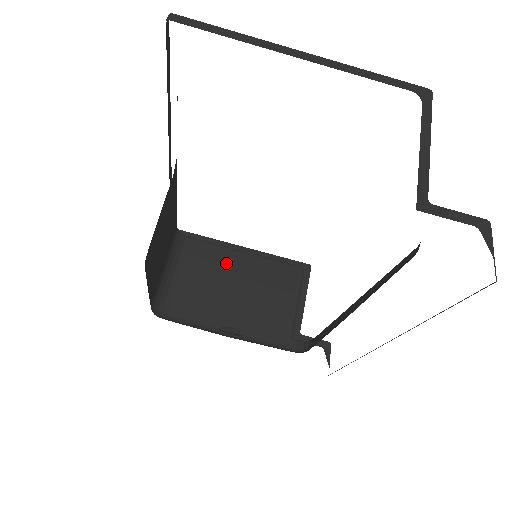
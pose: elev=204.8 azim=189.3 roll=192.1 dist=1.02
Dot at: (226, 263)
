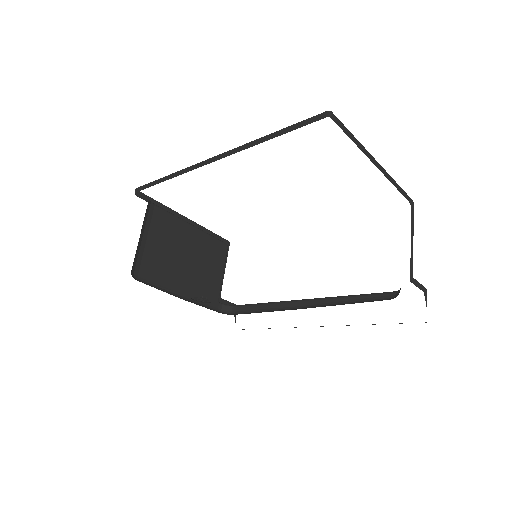
Dot at: (179, 233)
